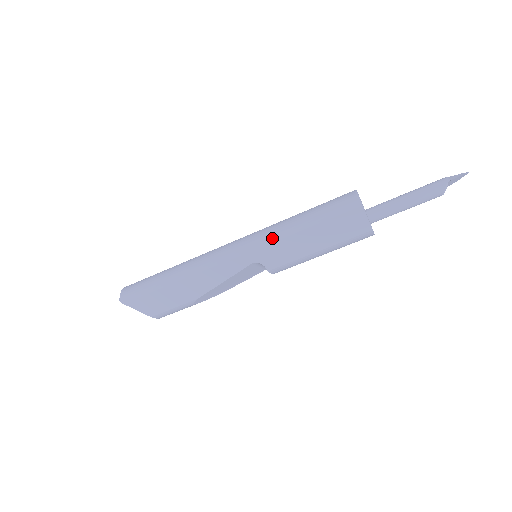
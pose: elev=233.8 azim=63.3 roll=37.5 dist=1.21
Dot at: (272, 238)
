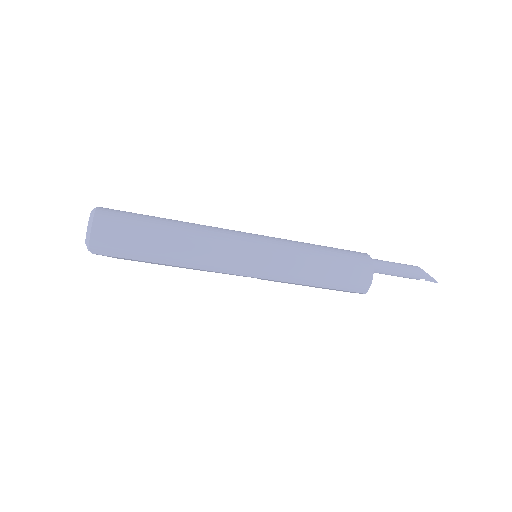
Dot at: (286, 279)
